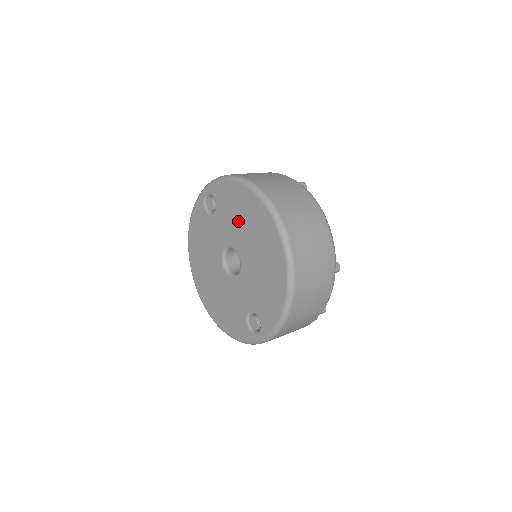
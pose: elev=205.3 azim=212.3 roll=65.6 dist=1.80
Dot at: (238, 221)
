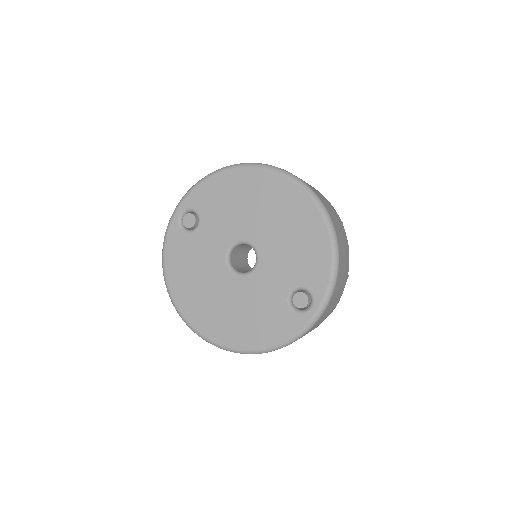
Dot at: (236, 208)
